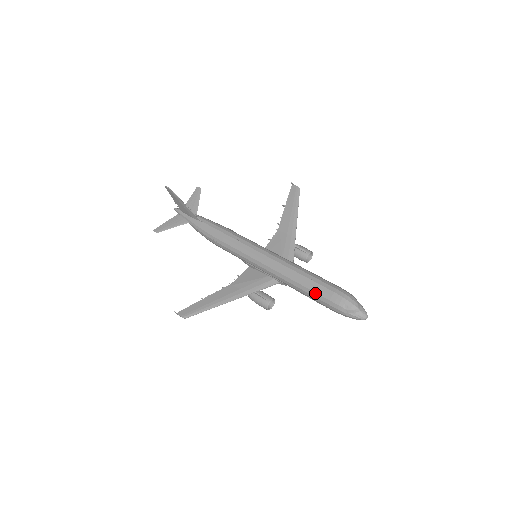
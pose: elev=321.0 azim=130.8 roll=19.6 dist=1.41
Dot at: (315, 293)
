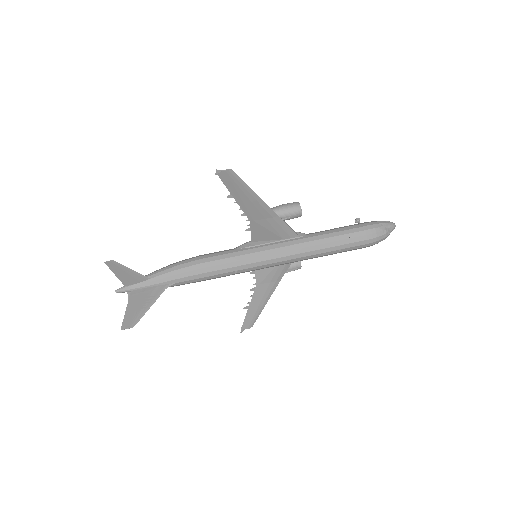
Dot at: occluded
